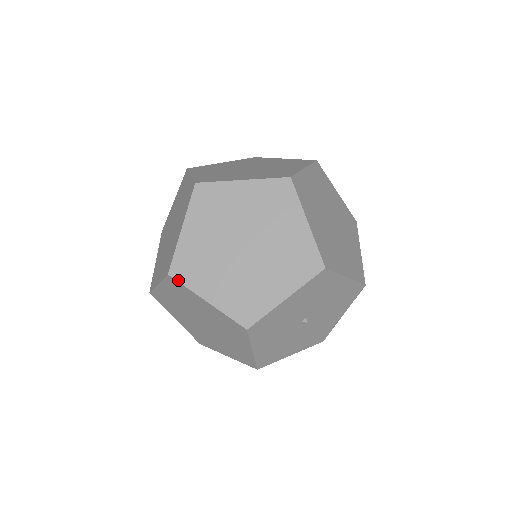
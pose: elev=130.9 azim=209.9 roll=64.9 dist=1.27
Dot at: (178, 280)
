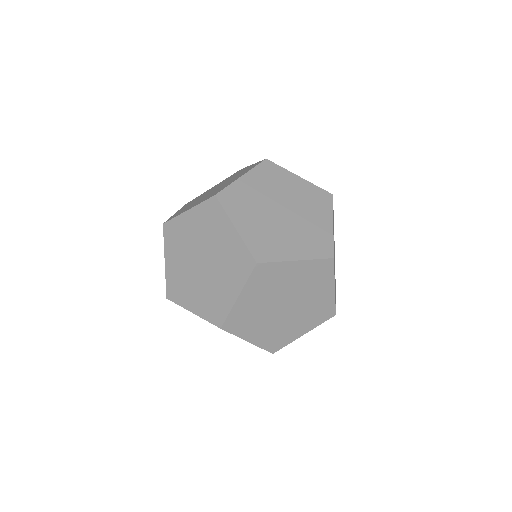
Dot at: (164, 233)
